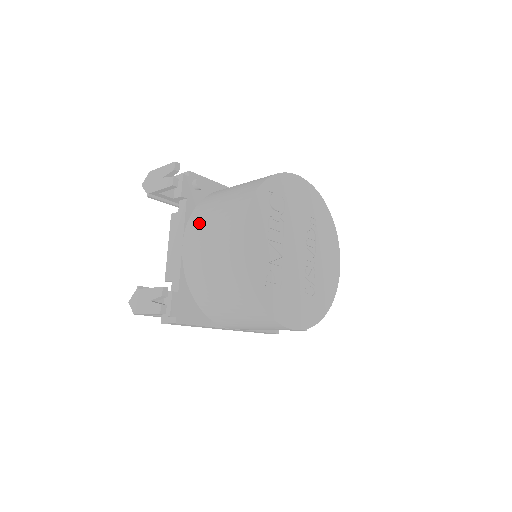
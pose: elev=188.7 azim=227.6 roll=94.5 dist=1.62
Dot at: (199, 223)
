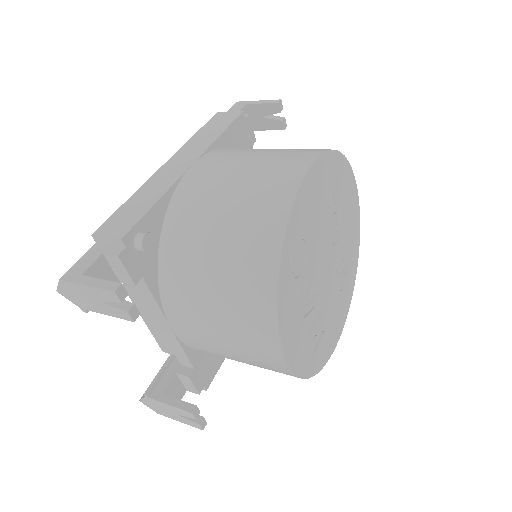
Dot at: (187, 312)
